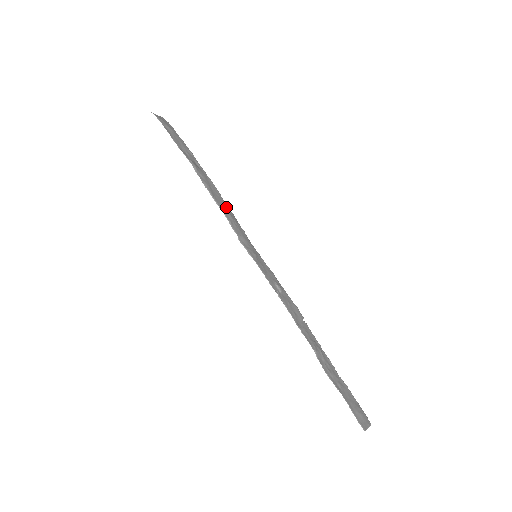
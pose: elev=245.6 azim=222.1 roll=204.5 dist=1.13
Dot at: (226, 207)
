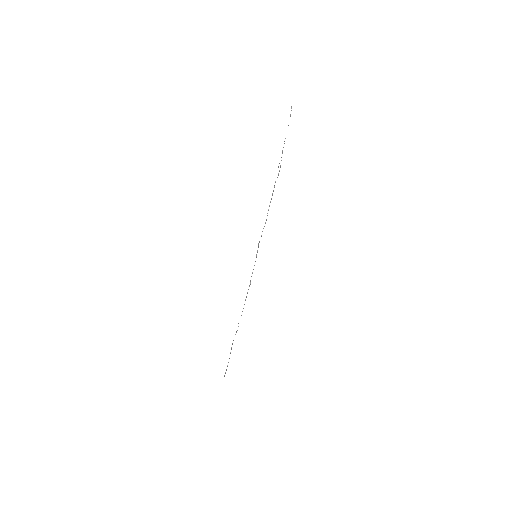
Dot at: occluded
